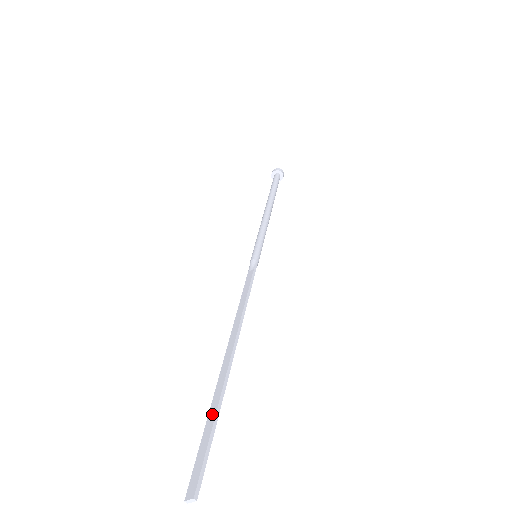
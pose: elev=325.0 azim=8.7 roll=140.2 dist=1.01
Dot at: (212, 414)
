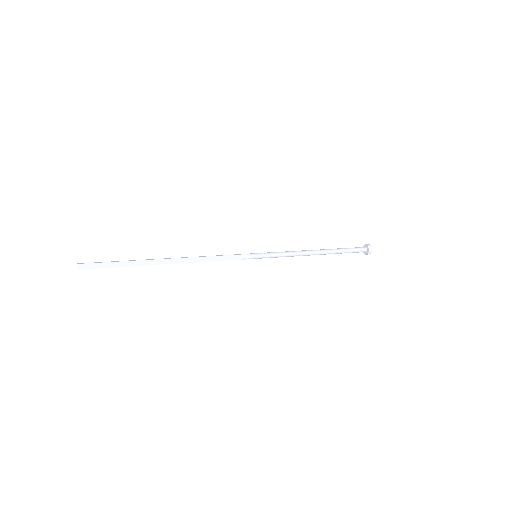
Dot at: (123, 263)
